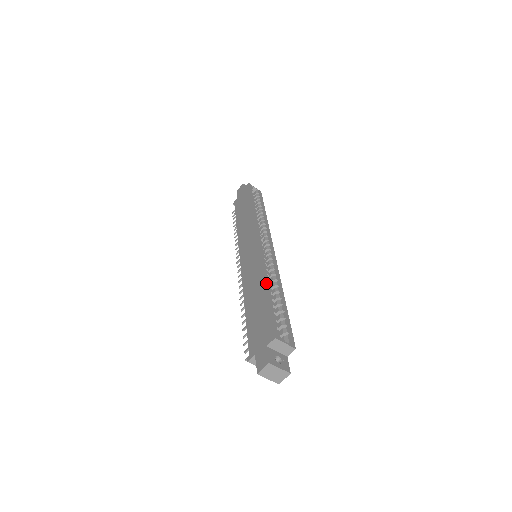
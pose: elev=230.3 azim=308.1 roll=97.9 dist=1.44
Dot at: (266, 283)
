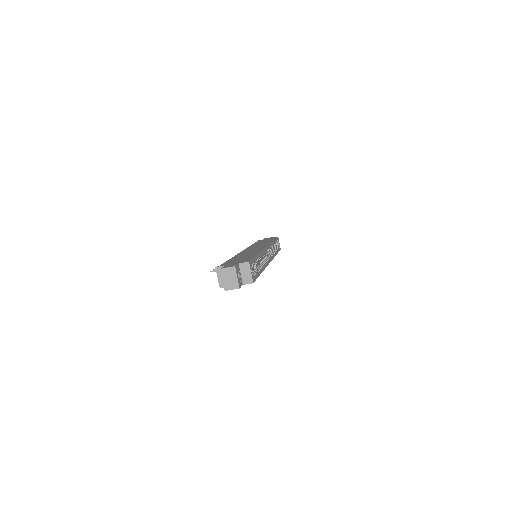
Dot at: (259, 253)
